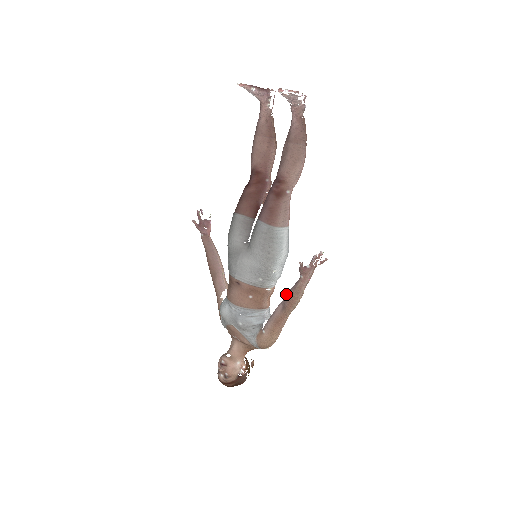
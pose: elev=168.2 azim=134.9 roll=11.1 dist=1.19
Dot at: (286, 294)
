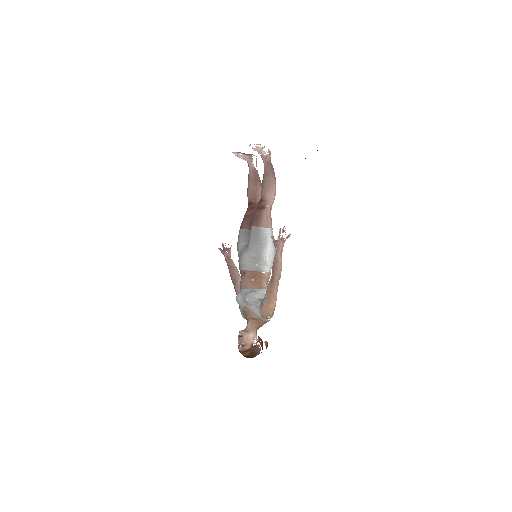
Dot at: (272, 268)
